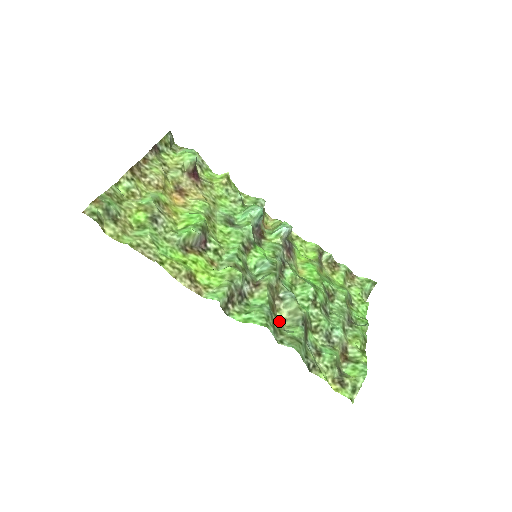
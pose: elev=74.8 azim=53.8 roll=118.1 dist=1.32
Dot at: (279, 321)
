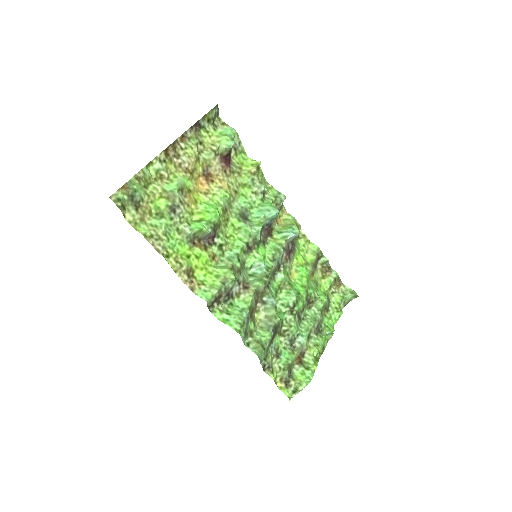
Dot at: (254, 323)
